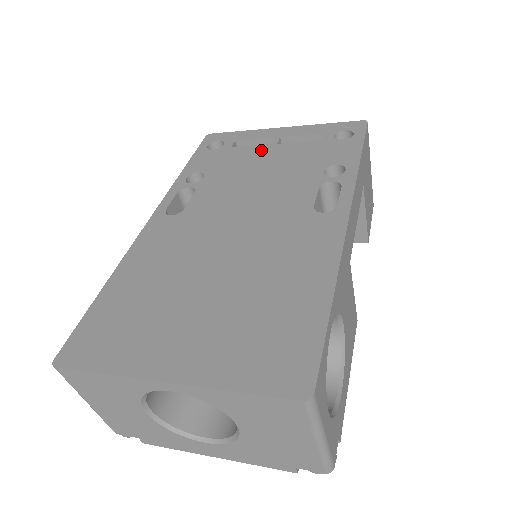
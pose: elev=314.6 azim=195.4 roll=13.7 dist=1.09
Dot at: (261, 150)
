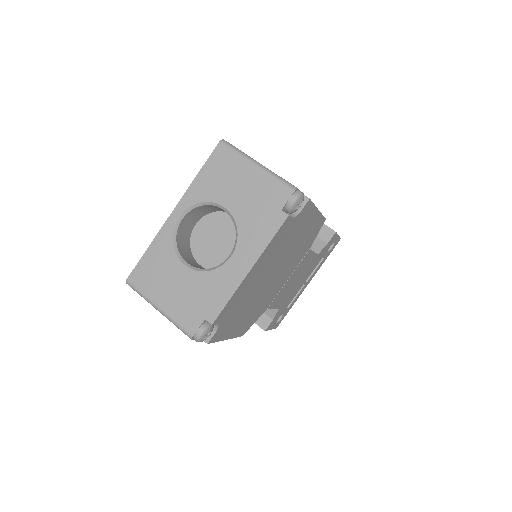
Dot at: occluded
